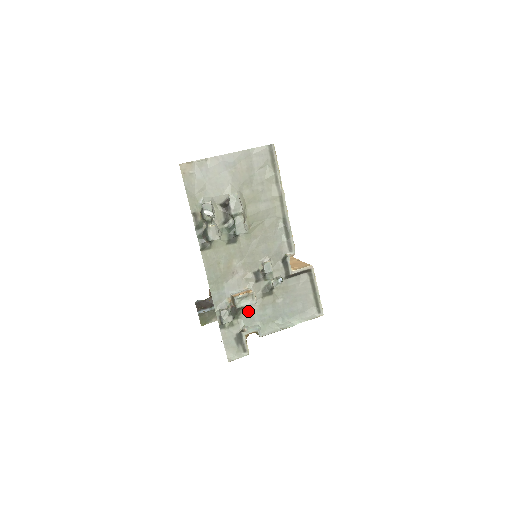
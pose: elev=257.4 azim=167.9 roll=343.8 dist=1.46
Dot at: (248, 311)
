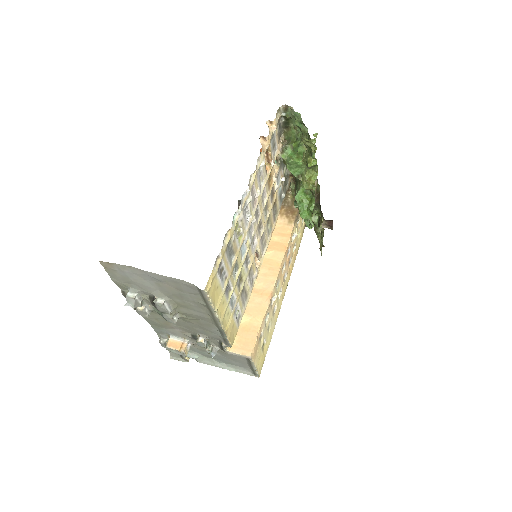
Dot at: occluded
